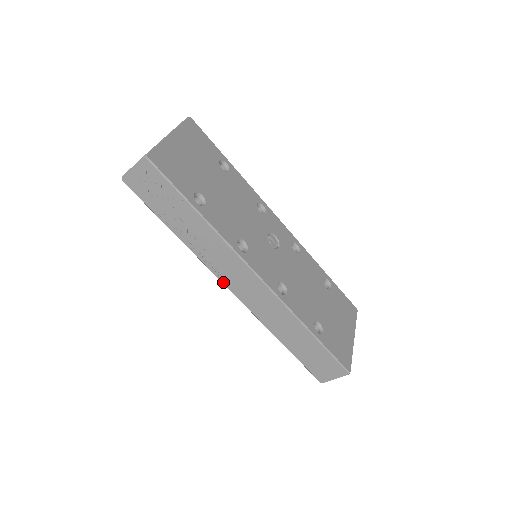
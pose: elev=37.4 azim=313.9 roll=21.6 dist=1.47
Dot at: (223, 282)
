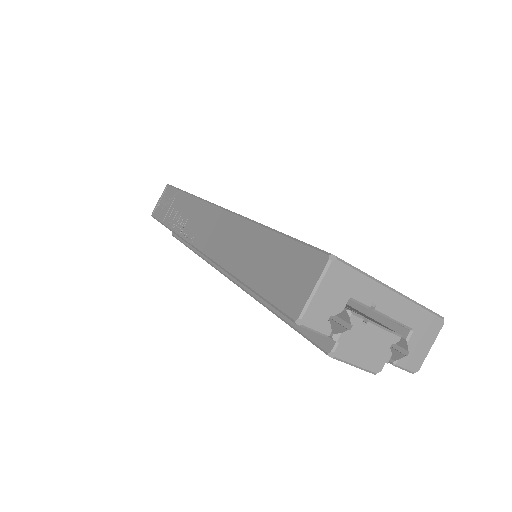
Dot at: (192, 243)
